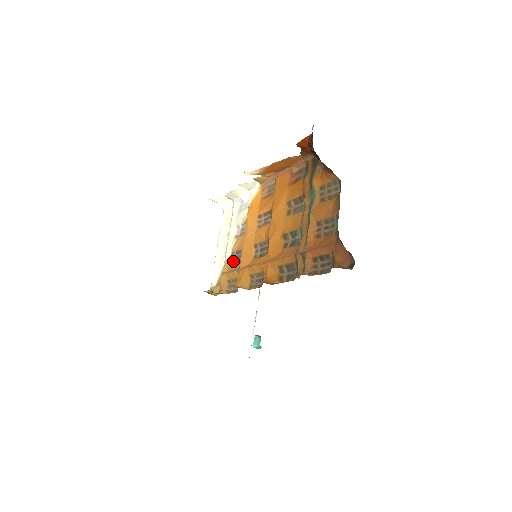
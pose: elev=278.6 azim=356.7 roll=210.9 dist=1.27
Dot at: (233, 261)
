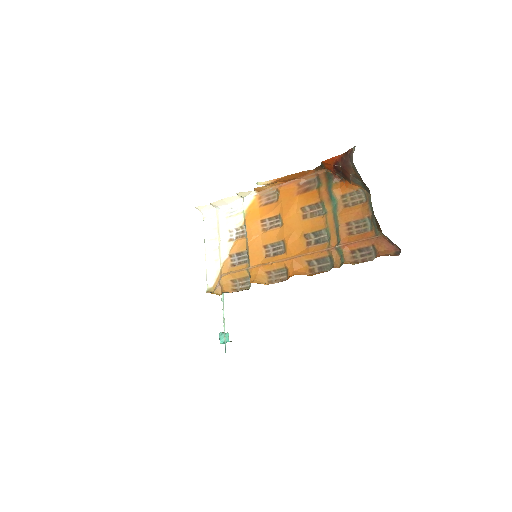
Dot at: (233, 262)
